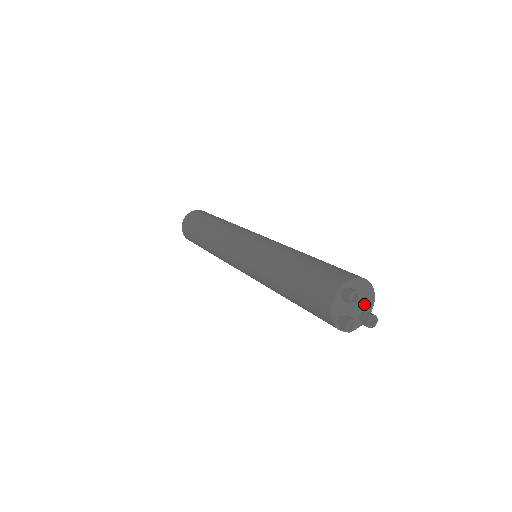
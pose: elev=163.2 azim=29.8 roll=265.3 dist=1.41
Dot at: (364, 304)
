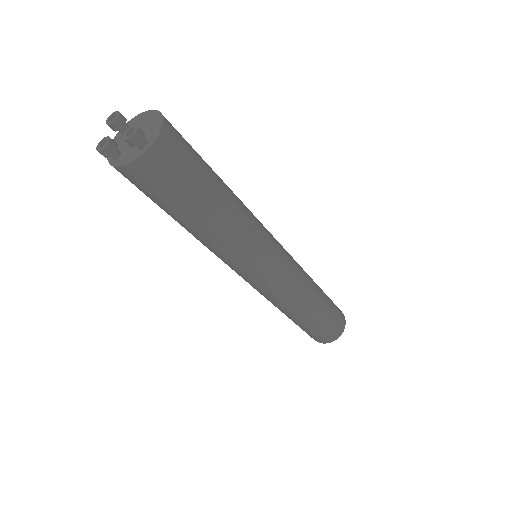
Dot at: (148, 133)
